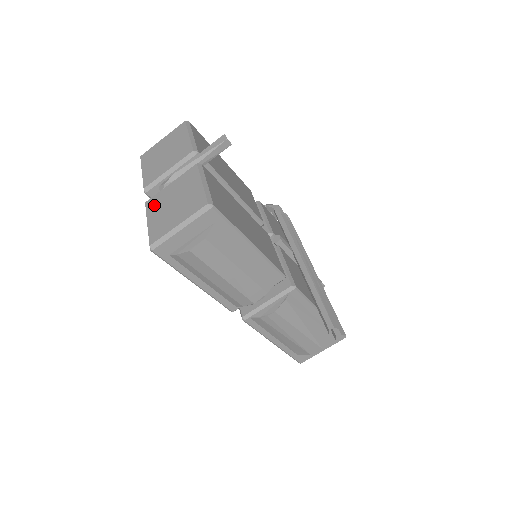
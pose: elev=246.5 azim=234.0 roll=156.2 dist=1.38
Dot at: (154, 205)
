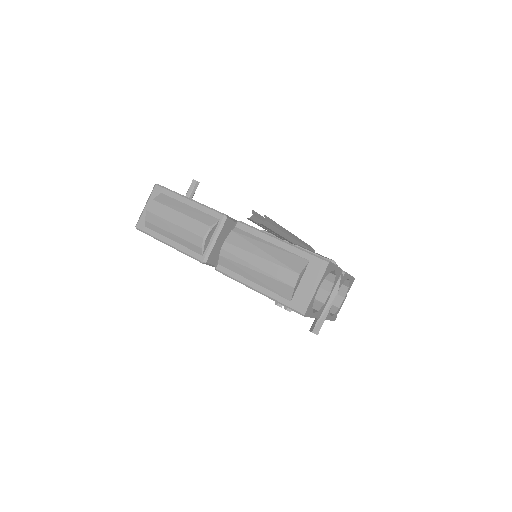
Dot at: occluded
